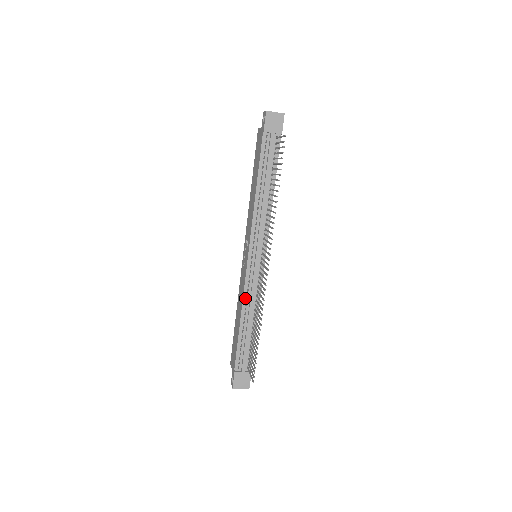
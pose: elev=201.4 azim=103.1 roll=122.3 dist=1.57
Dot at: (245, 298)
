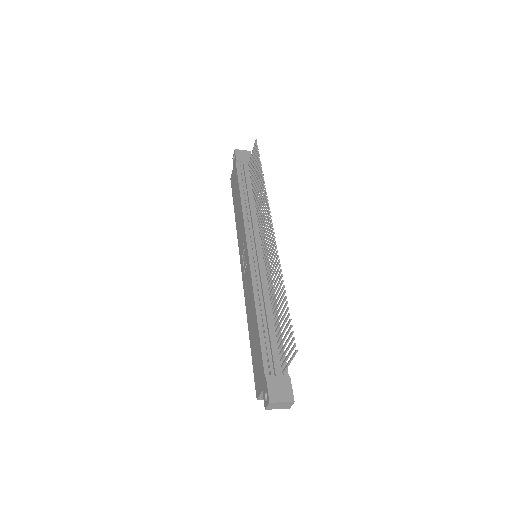
Dot at: (255, 288)
